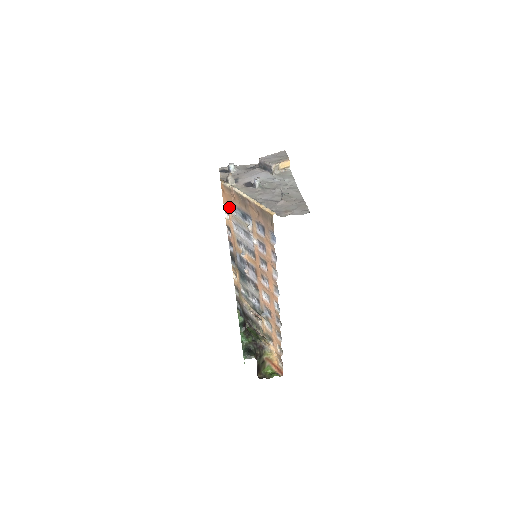
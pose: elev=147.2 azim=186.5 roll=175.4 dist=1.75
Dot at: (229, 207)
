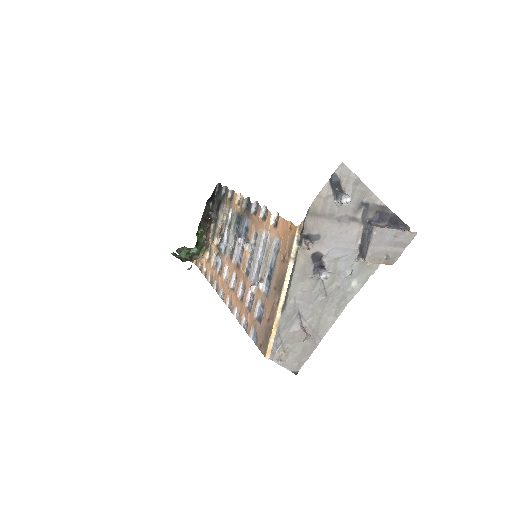
Dot at: (279, 234)
